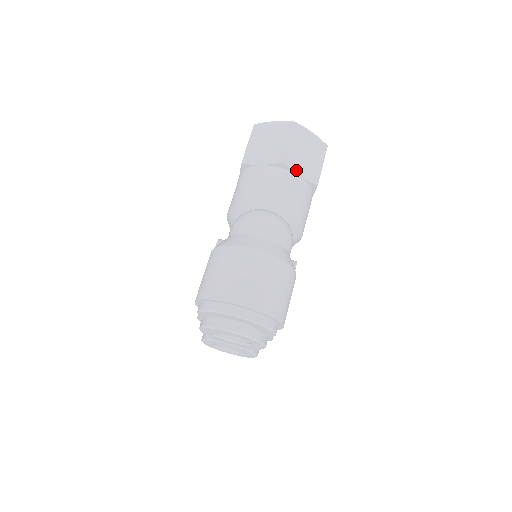
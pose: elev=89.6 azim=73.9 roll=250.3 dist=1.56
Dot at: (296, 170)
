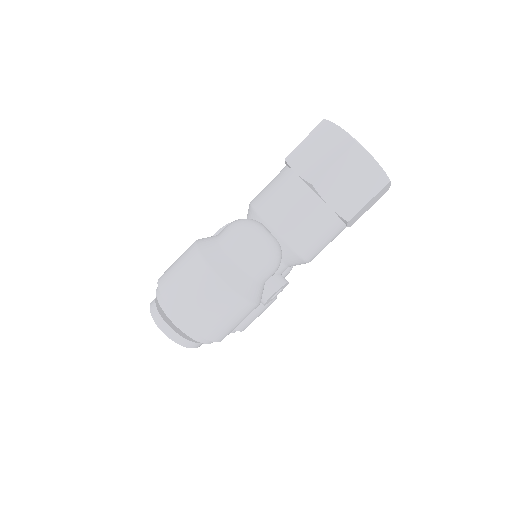
Dot at: (327, 197)
